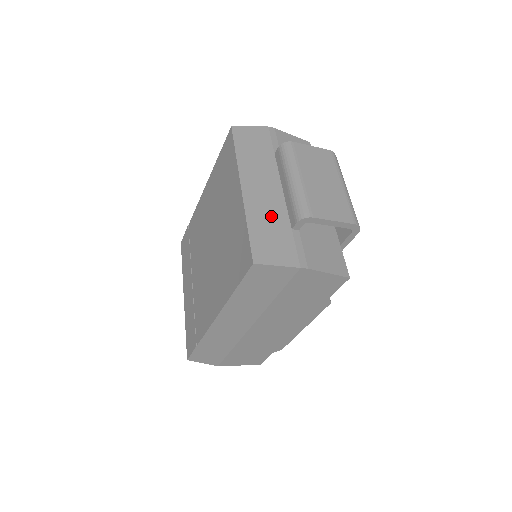
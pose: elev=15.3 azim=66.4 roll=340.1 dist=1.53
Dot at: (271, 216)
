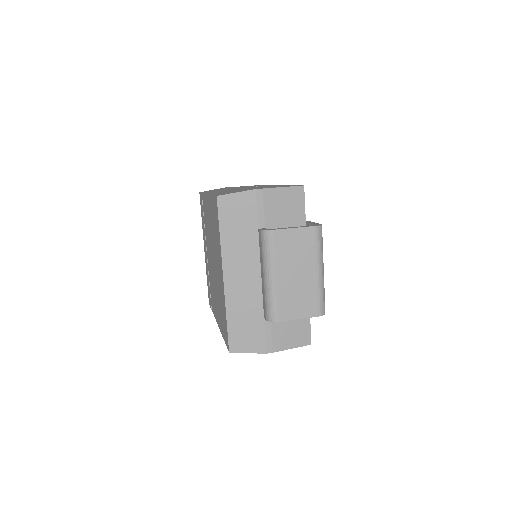
Dot at: (247, 306)
